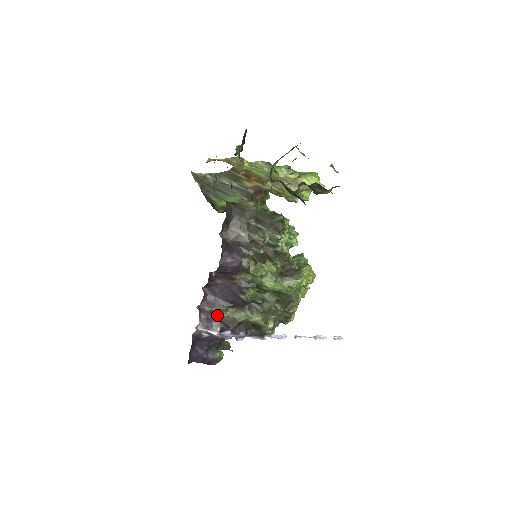
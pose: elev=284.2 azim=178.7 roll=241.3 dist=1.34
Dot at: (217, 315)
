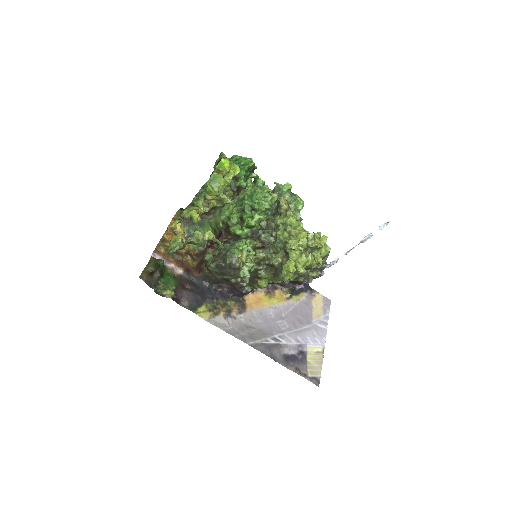
Dot at: (283, 282)
